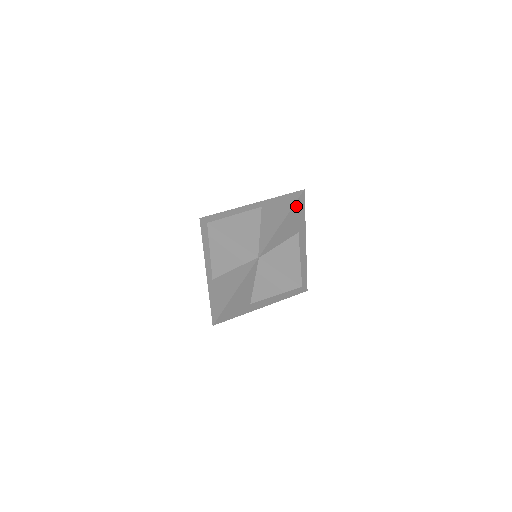
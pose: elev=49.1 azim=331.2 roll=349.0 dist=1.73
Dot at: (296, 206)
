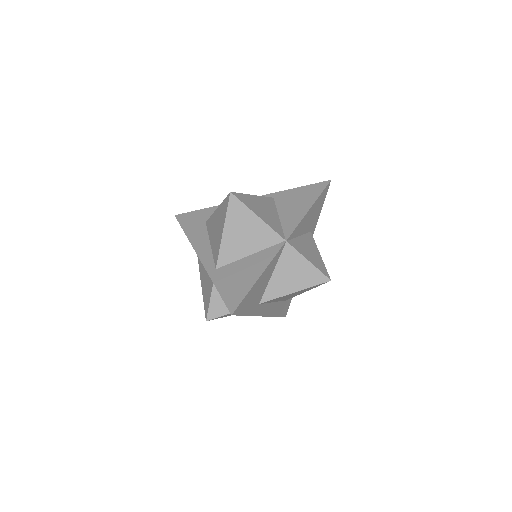
Dot at: (321, 196)
